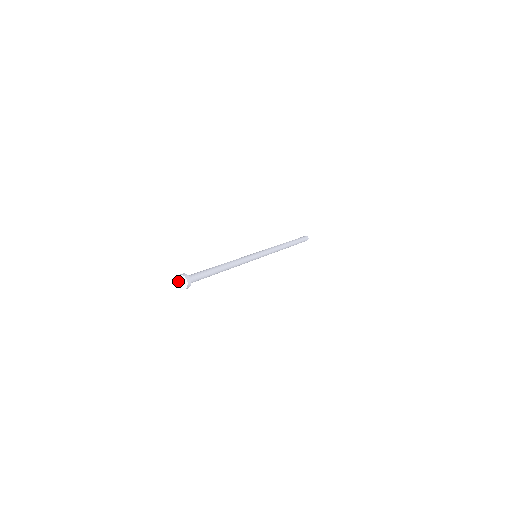
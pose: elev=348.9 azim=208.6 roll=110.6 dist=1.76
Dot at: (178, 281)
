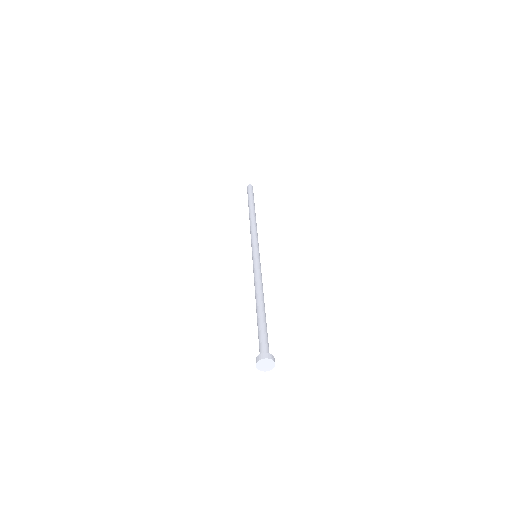
Dot at: (263, 363)
